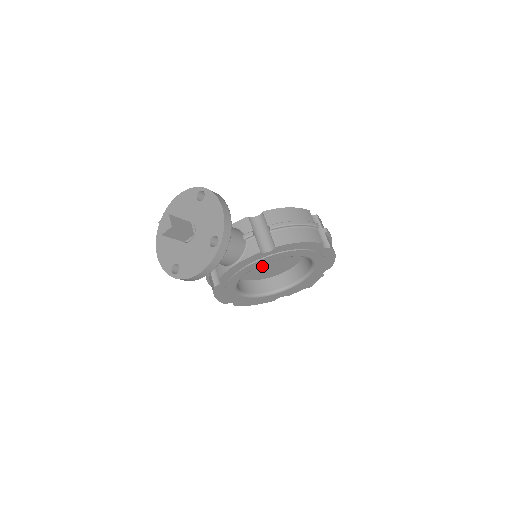
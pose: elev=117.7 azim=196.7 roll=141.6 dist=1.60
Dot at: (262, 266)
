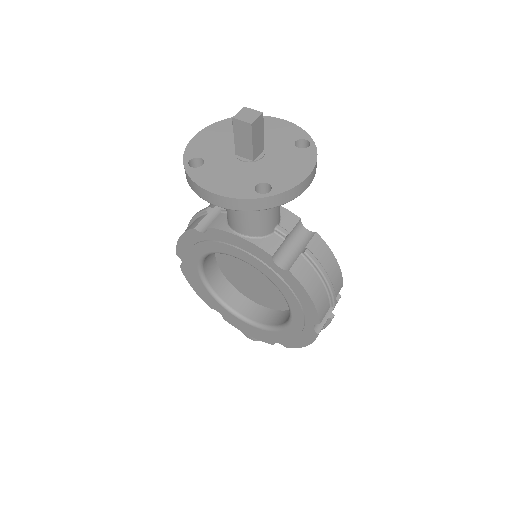
Dot at: (246, 270)
